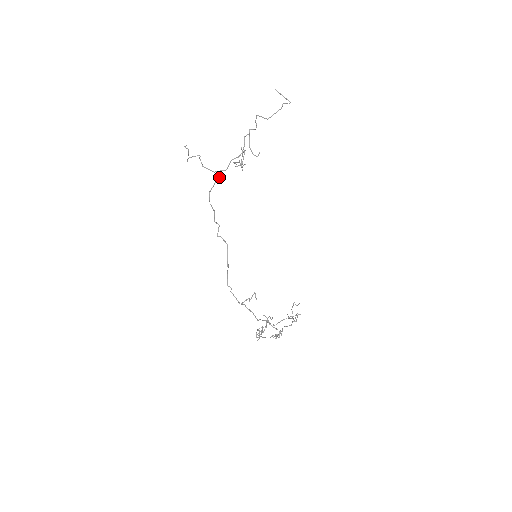
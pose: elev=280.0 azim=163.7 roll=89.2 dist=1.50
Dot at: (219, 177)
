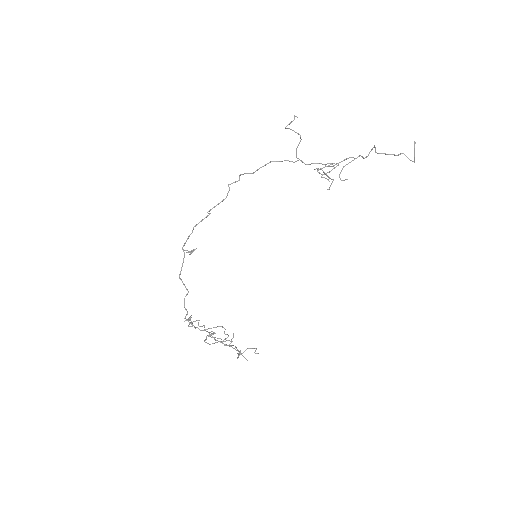
Dot at: (292, 161)
